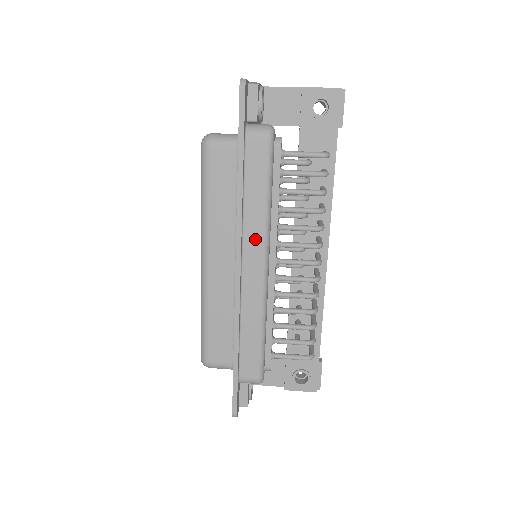
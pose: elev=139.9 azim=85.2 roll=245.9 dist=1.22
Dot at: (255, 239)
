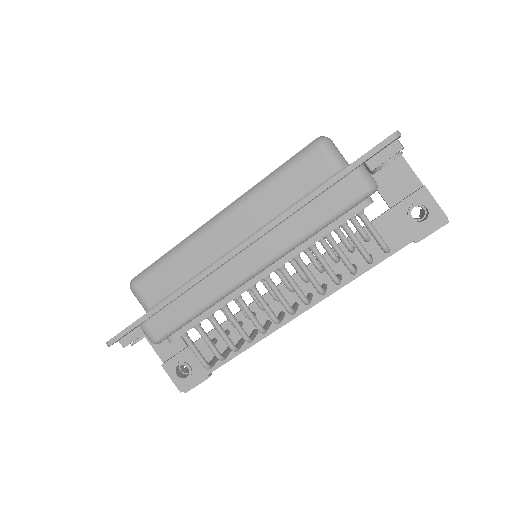
Dot at: (272, 246)
